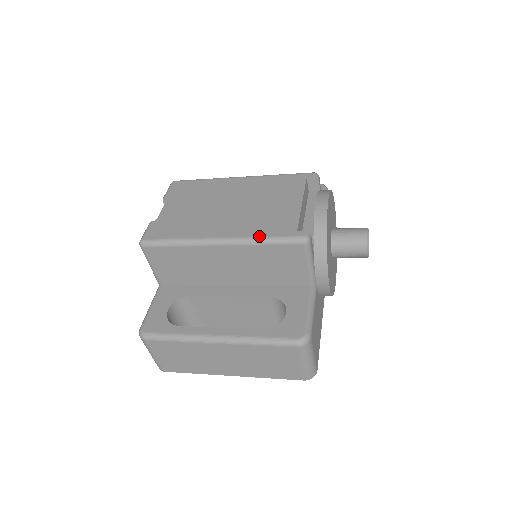
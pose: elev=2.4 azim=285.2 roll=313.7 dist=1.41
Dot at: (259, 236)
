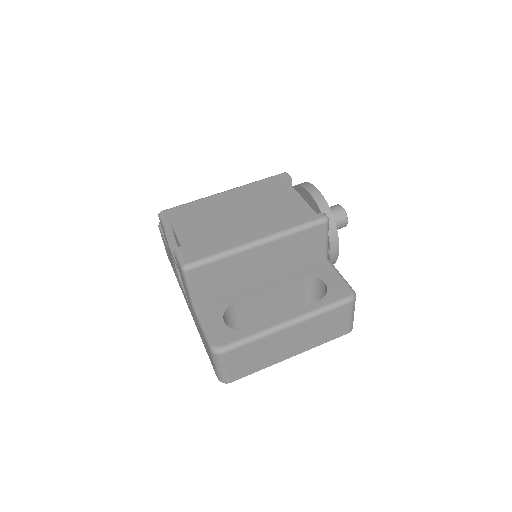
Dot at: (290, 227)
